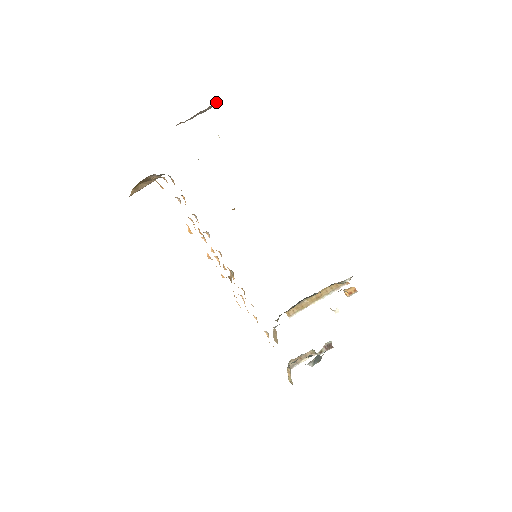
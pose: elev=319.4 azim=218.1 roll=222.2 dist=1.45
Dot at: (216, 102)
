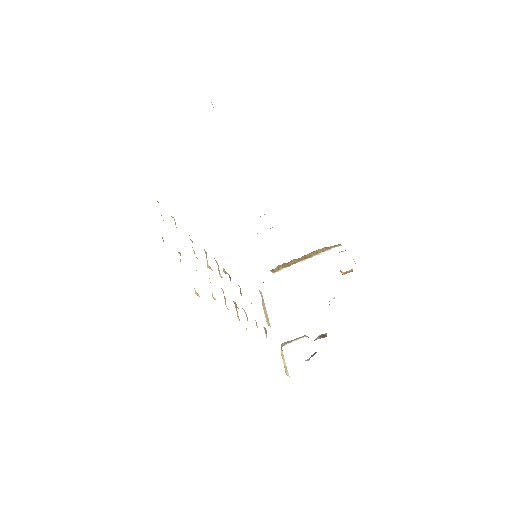
Dot at: occluded
